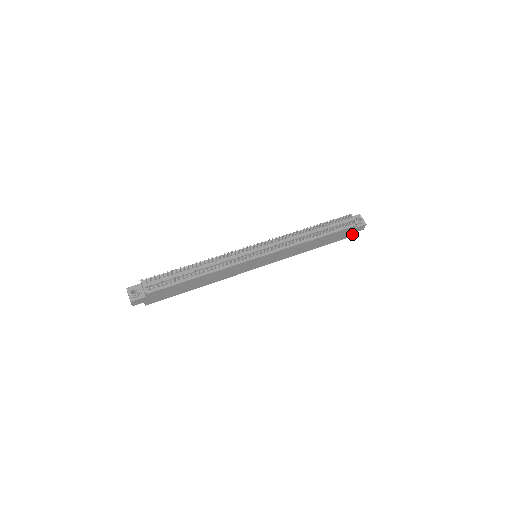
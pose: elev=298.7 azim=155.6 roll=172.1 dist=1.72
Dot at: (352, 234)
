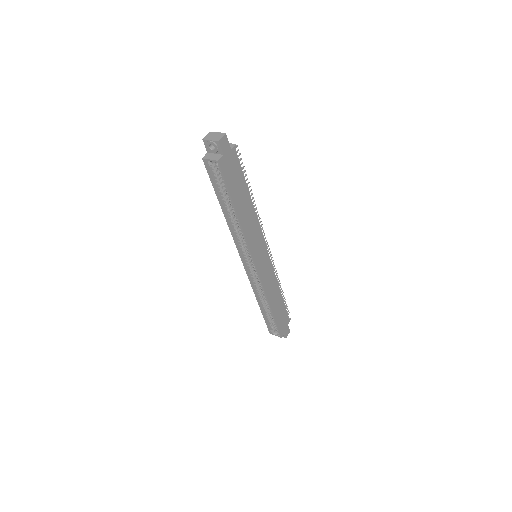
Dot at: (282, 333)
